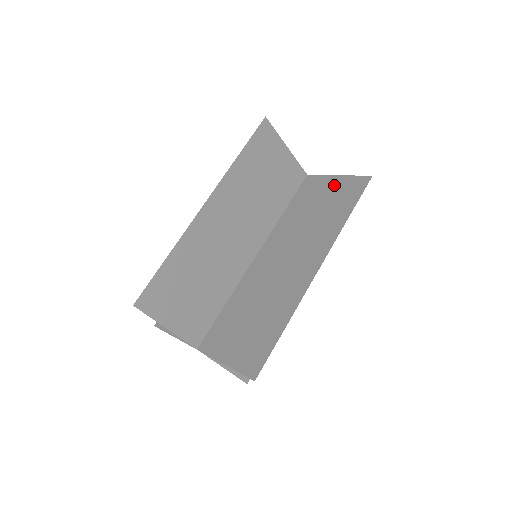
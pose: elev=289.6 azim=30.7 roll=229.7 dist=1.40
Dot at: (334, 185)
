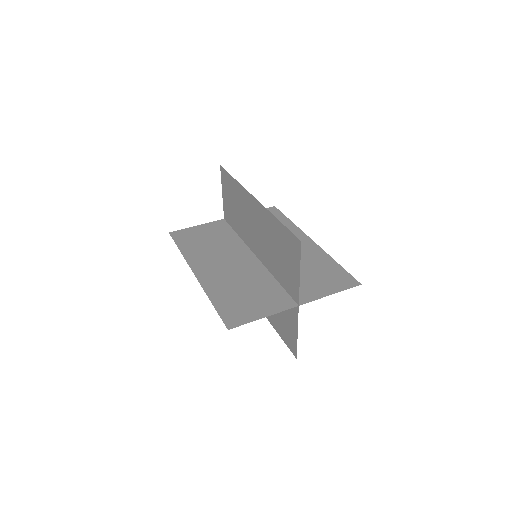
Dot at: occluded
